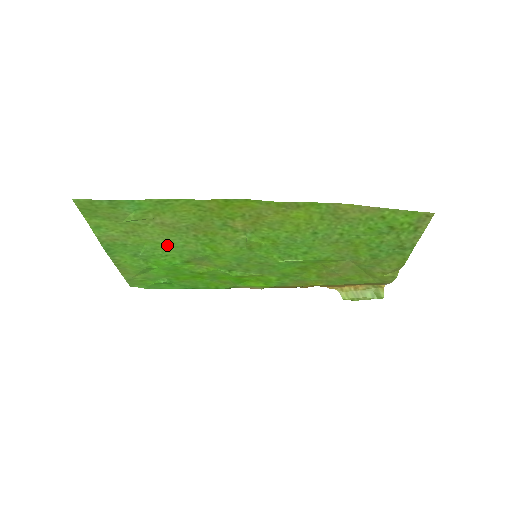
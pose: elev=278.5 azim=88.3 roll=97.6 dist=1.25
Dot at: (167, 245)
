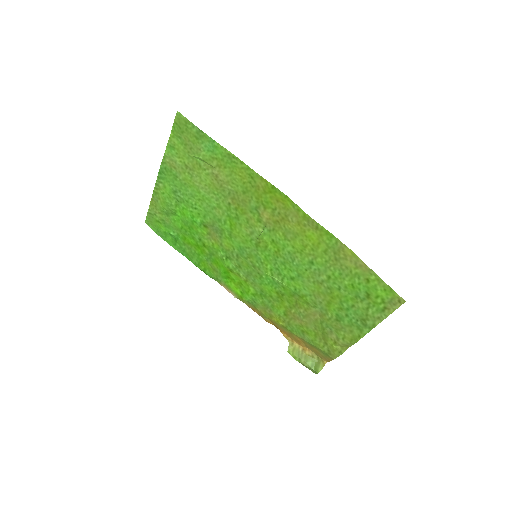
Dot at: (204, 199)
